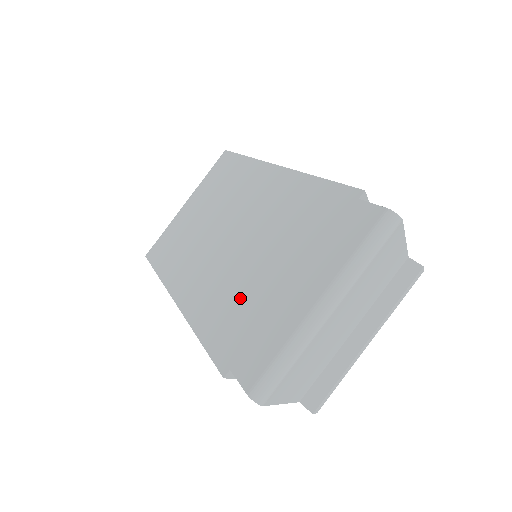
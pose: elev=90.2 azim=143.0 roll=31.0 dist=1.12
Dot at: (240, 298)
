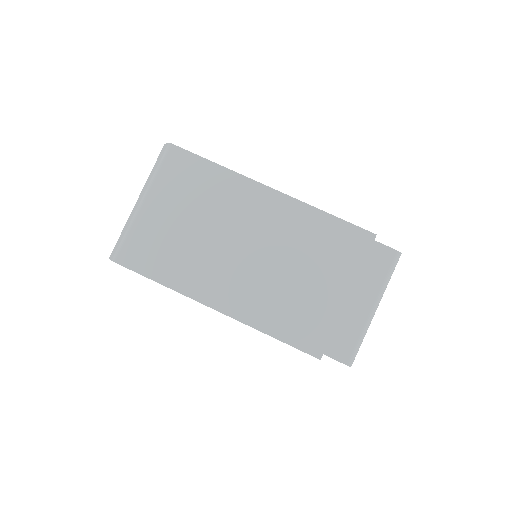
Dot at: (303, 307)
